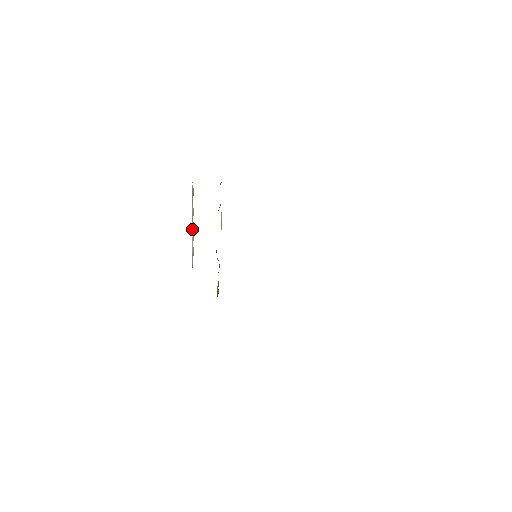
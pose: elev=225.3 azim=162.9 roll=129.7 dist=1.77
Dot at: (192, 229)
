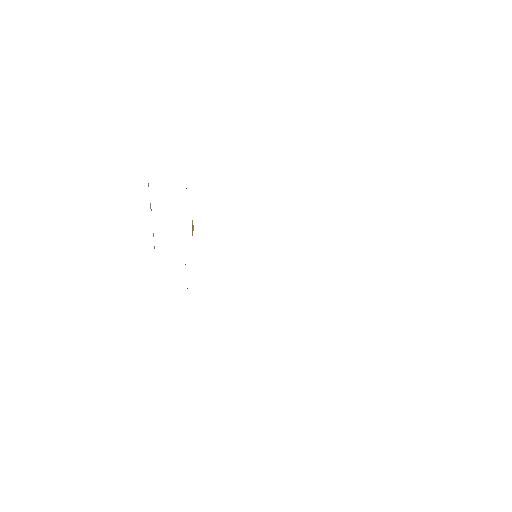
Dot at: occluded
